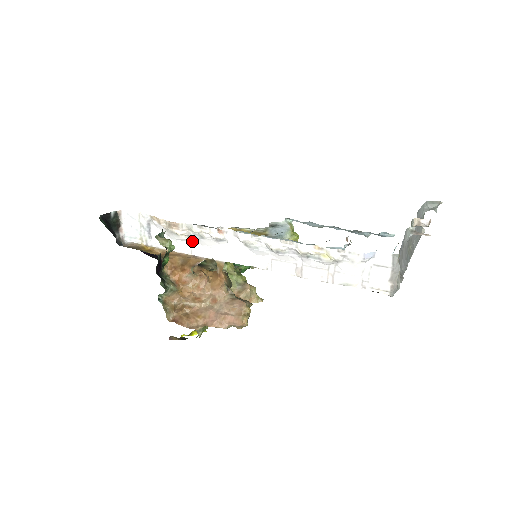
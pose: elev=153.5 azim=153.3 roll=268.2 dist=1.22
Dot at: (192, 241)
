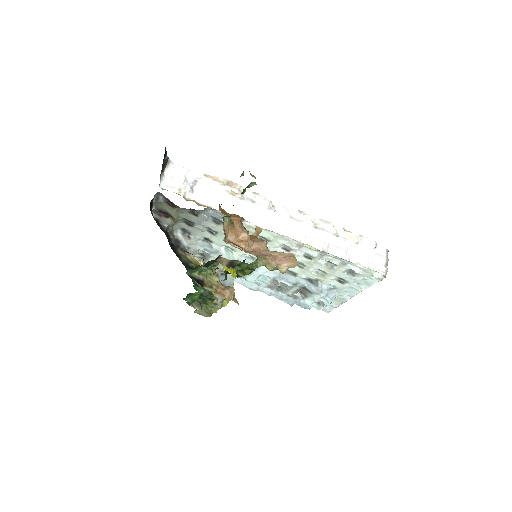
Dot at: (238, 205)
